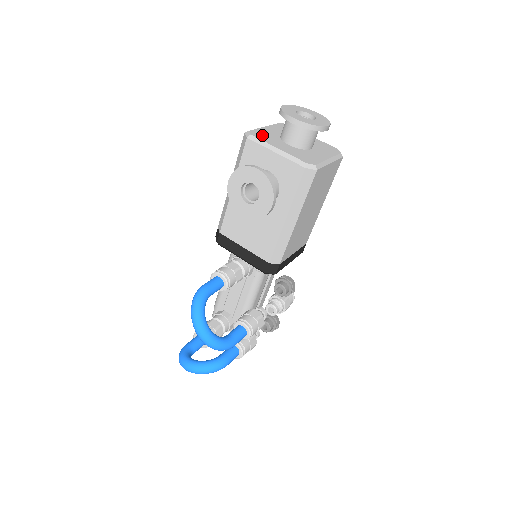
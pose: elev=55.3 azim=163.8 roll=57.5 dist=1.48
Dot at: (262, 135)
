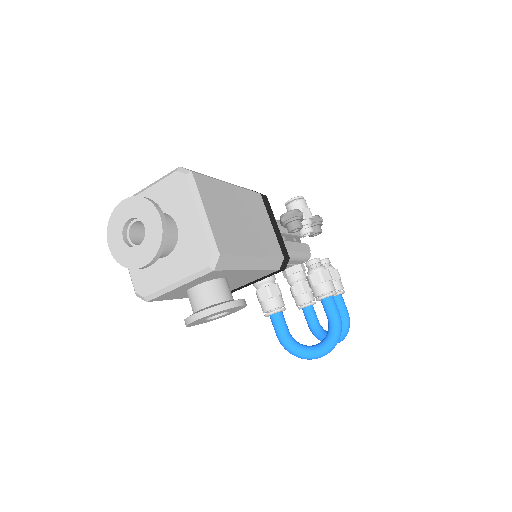
Dot at: (145, 281)
